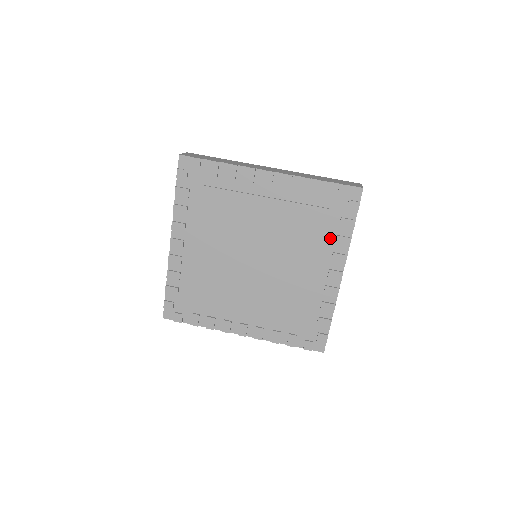
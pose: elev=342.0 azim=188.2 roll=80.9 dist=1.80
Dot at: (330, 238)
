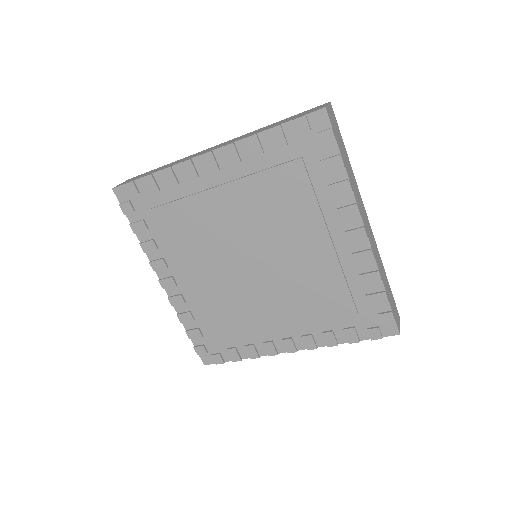
Dot at: (323, 193)
